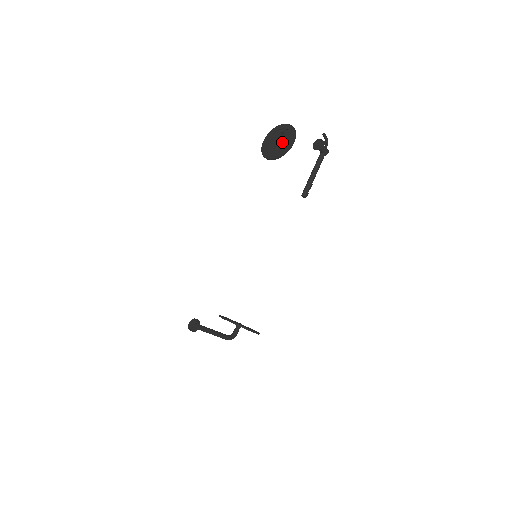
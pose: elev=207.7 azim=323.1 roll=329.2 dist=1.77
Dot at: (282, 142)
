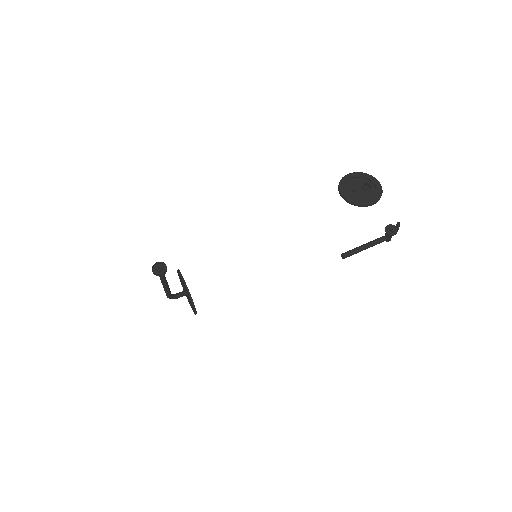
Dot at: (363, 193)
